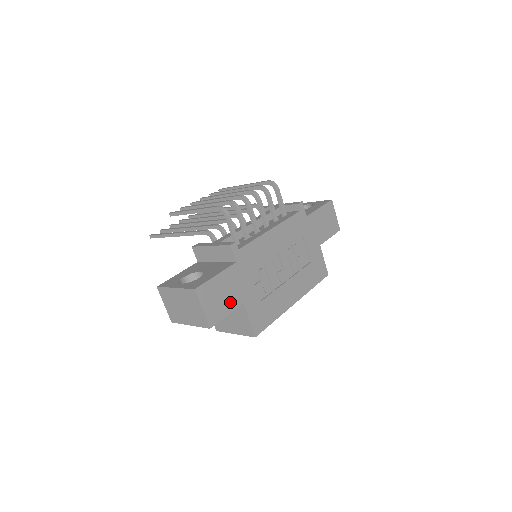
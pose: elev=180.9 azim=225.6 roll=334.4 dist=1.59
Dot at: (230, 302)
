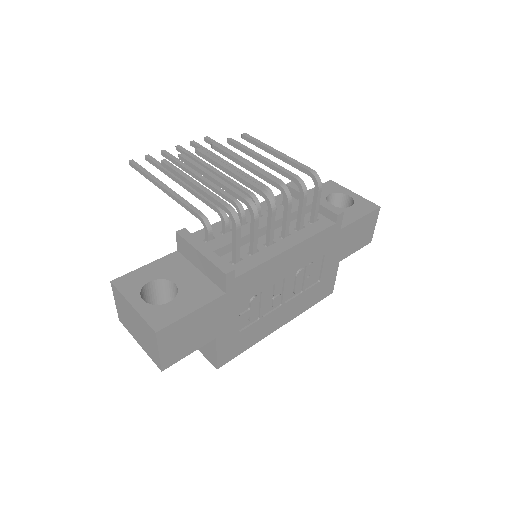
Dot at: (199, 339)
